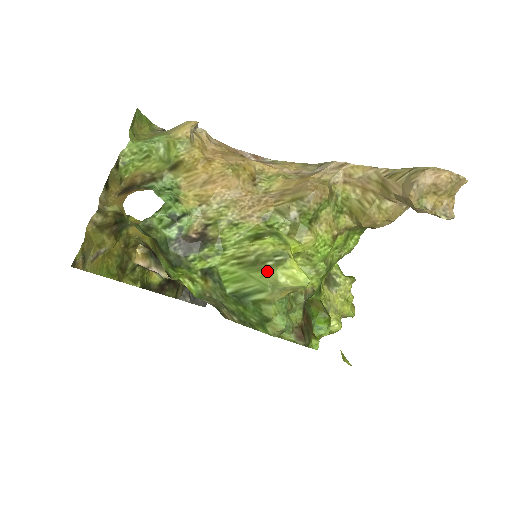
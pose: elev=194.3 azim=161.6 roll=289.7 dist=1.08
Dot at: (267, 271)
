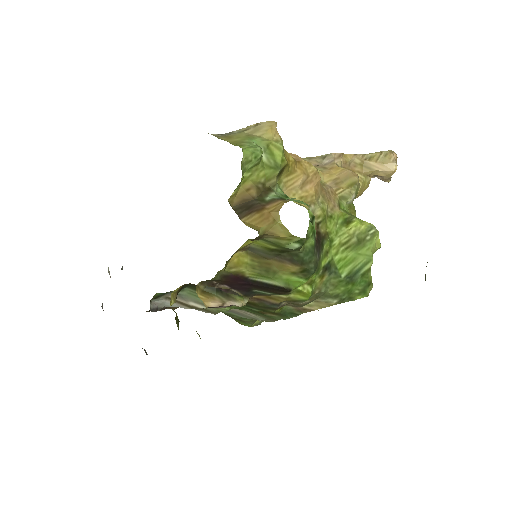
Dot at: (369, 244)
